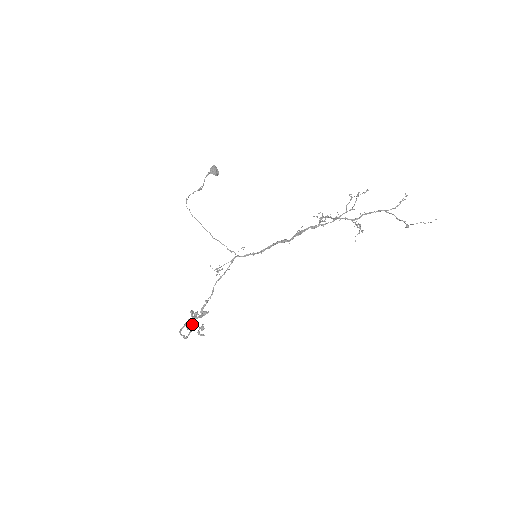
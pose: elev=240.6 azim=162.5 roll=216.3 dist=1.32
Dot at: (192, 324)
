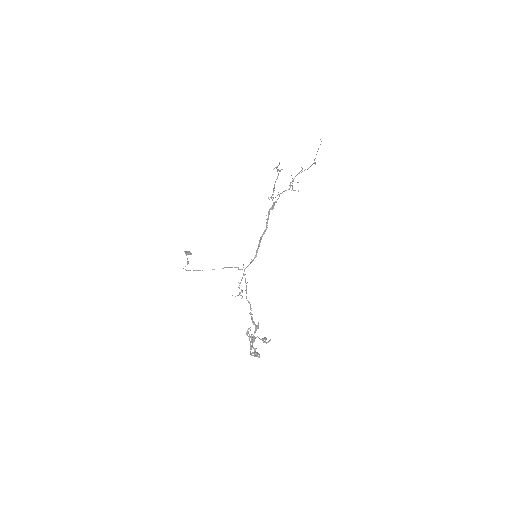
Dot at: (255, 349)
